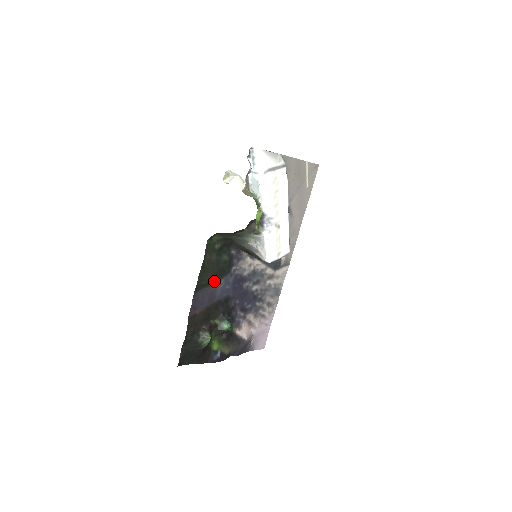
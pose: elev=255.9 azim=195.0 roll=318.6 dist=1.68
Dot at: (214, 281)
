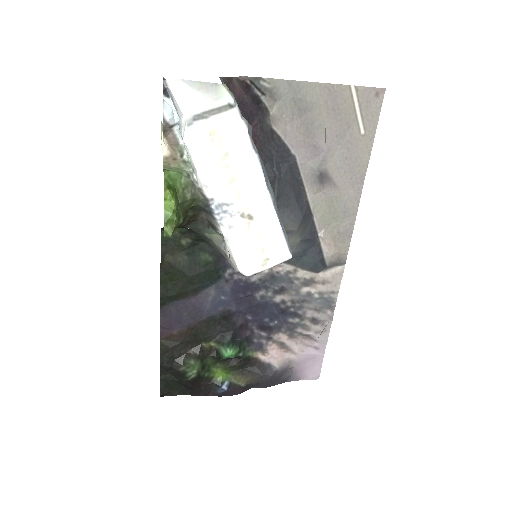
Dot at: (192, 291)
